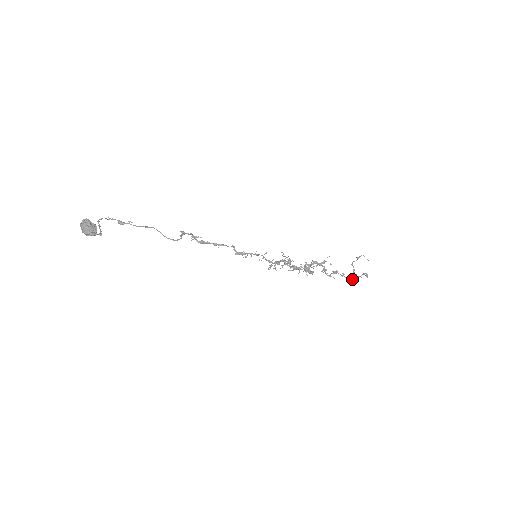
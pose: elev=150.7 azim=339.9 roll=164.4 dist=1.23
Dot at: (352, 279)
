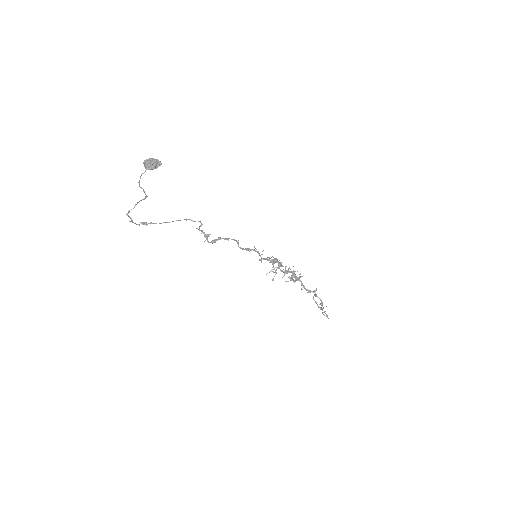
Dot at: (322, 304)
